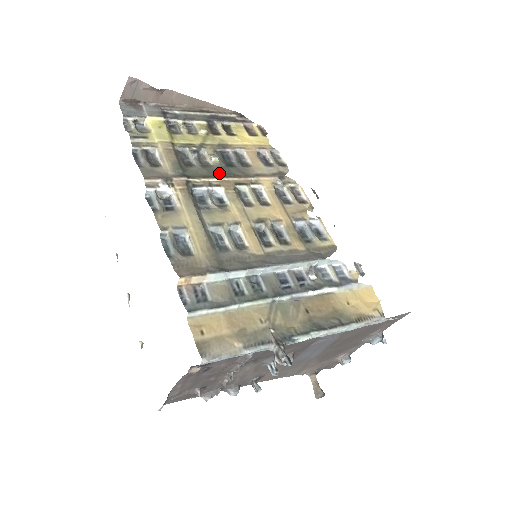
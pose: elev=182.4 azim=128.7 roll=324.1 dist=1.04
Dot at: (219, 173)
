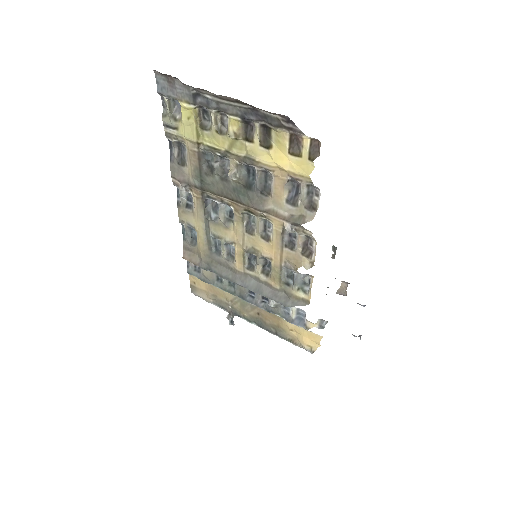
Dot at: (232, 194)
